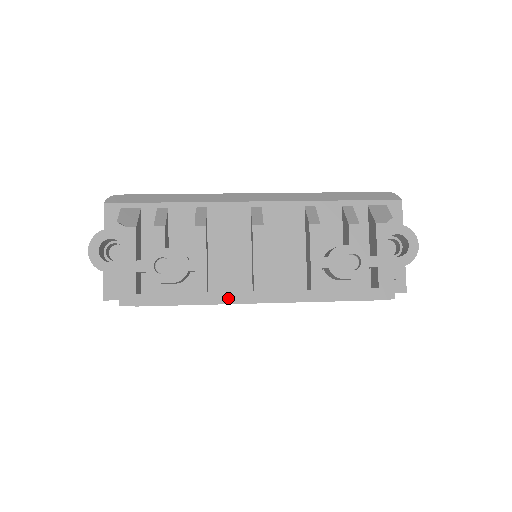
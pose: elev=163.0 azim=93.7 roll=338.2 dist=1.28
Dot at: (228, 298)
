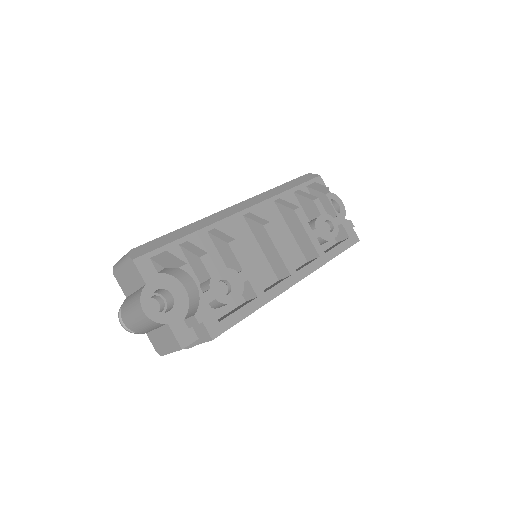
Dot at: (279, 289)
